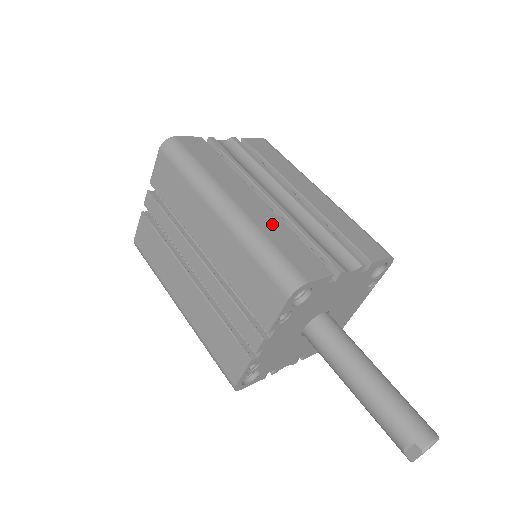
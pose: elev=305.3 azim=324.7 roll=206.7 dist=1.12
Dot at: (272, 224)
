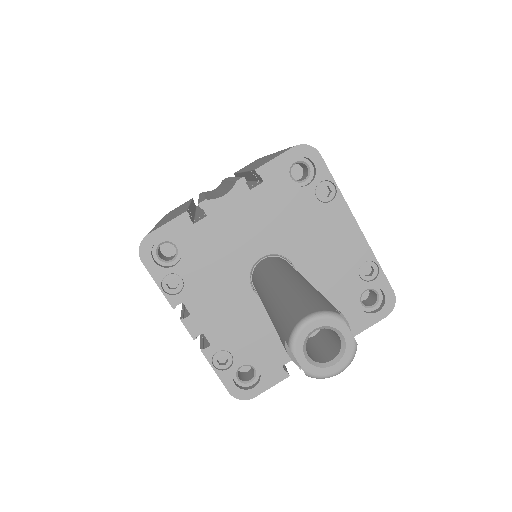
Dot at: occluded
